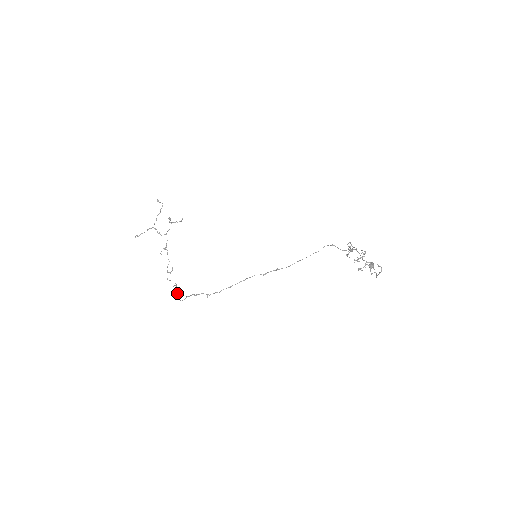
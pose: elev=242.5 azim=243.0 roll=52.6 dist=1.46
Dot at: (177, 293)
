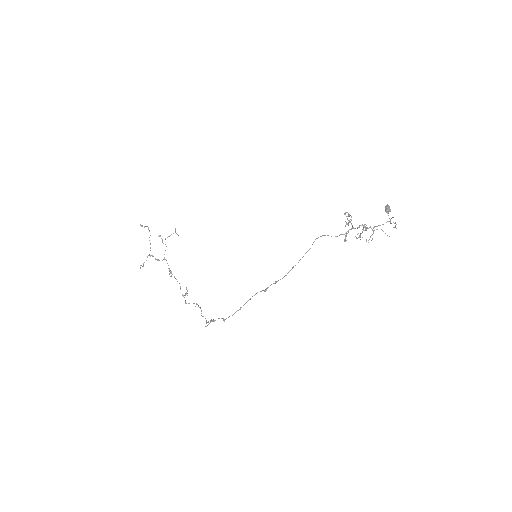
Dot at: (201, 313)
